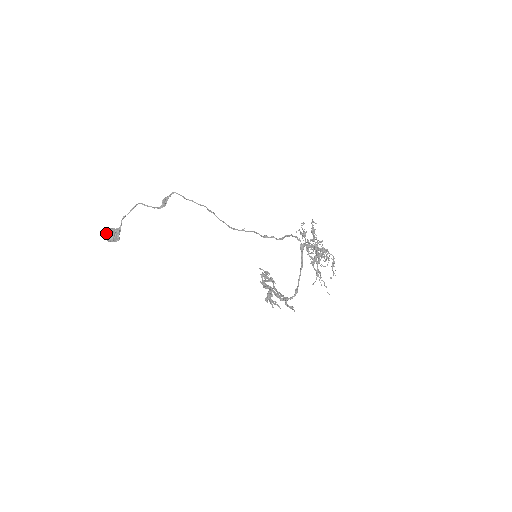
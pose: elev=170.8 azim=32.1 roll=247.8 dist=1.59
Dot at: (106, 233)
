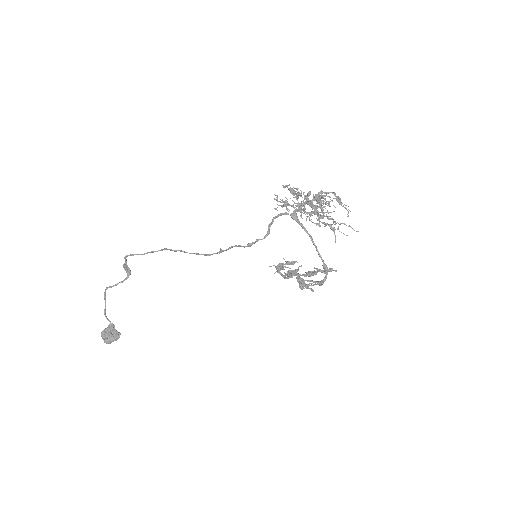
Dot at: (103, 338)
